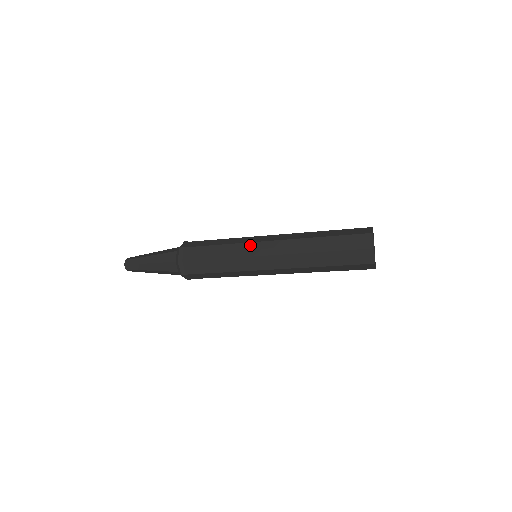
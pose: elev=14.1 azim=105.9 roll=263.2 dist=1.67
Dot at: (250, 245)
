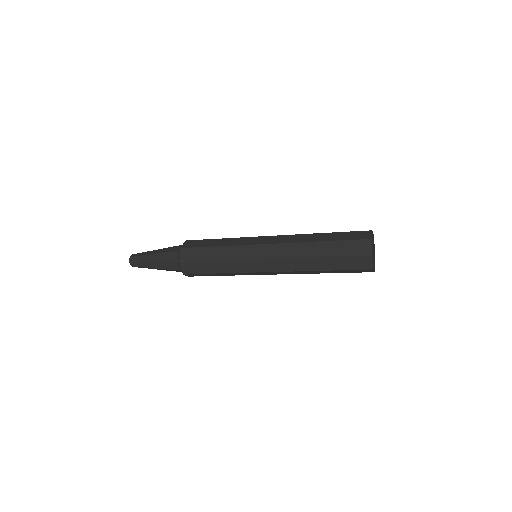
Dot at: (252, 238)
